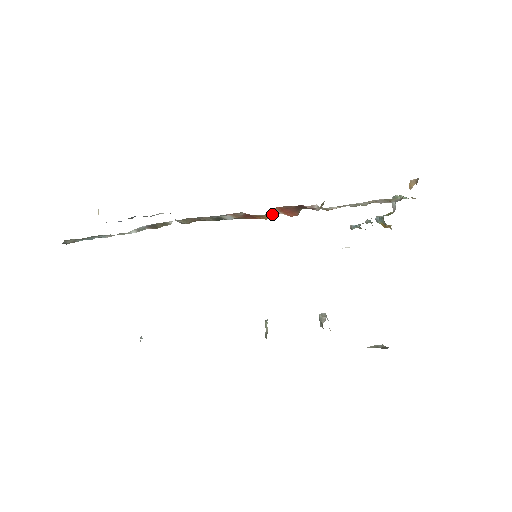
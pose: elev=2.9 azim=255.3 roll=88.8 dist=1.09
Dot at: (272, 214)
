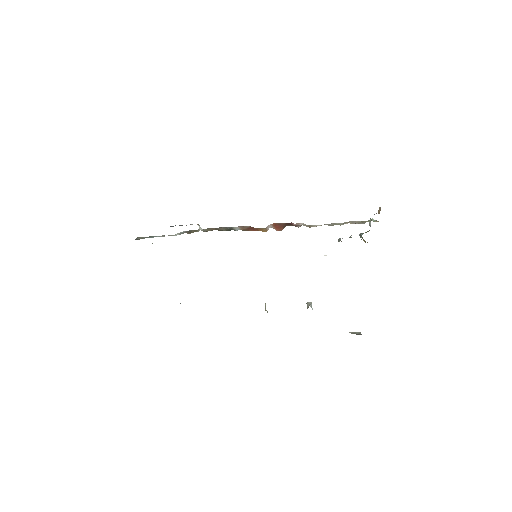
Dot at: (268, 228)
